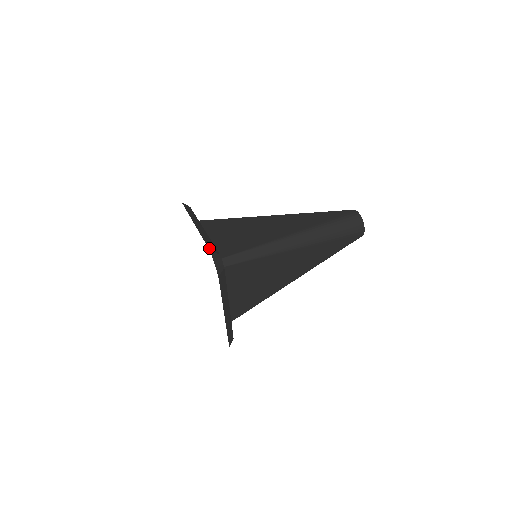
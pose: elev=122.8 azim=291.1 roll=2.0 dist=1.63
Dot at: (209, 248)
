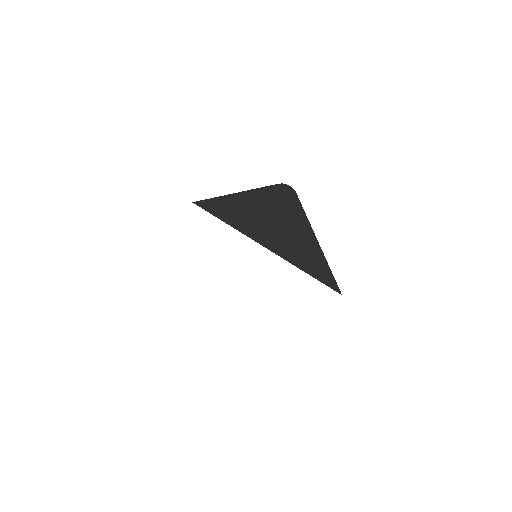
Dot at: occluded
